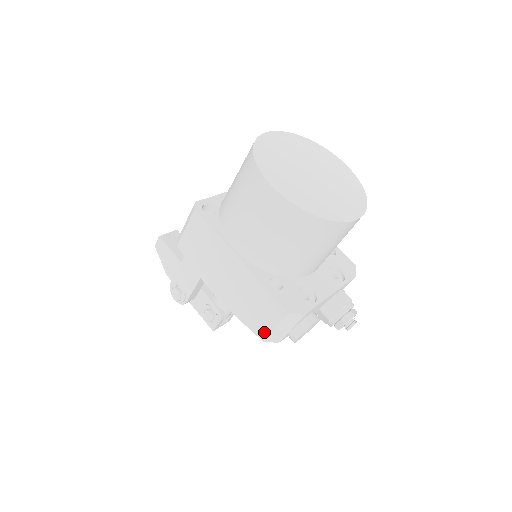
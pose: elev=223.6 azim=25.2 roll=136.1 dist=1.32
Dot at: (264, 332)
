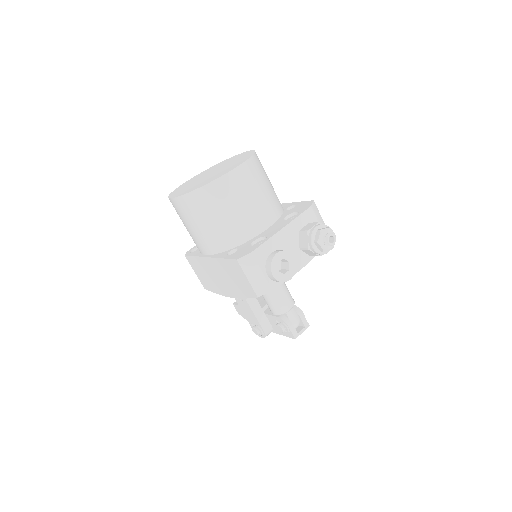
Dot at: (251, 290)
